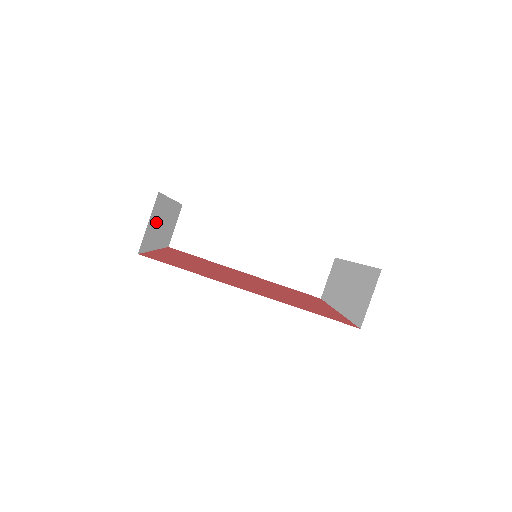
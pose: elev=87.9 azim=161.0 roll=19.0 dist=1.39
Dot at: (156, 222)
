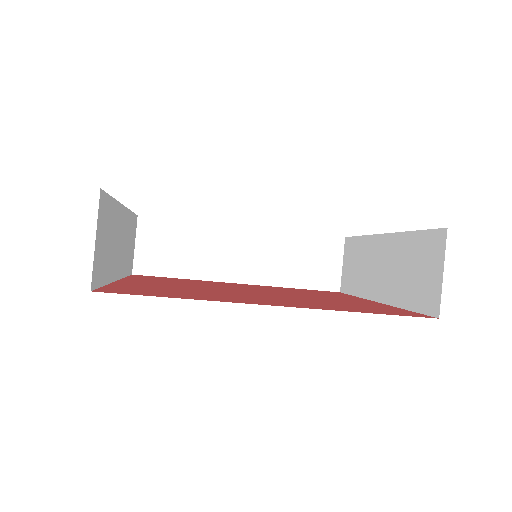
Dot at: (108, 239)
